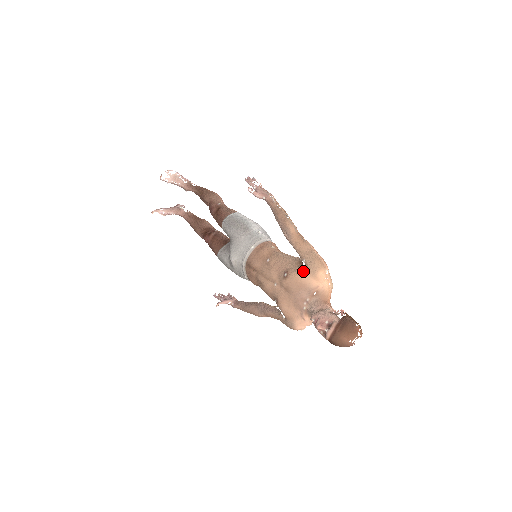
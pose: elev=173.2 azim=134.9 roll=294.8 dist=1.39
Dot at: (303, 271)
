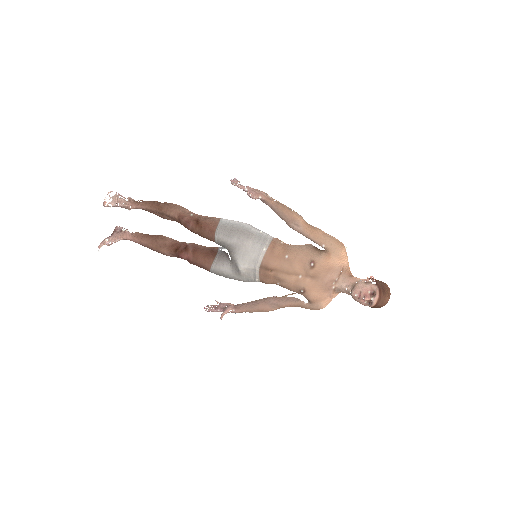
Dot at: (328, 256)
